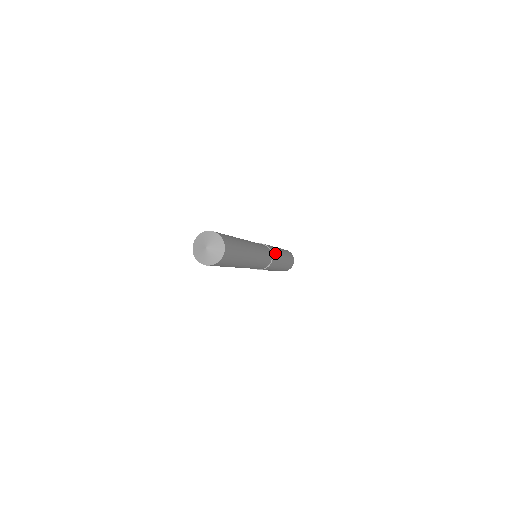
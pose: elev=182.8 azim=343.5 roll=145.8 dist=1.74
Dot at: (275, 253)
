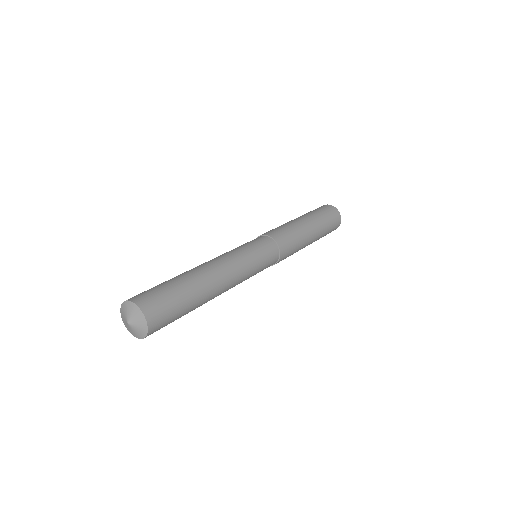
Dot at: (287, 256)
